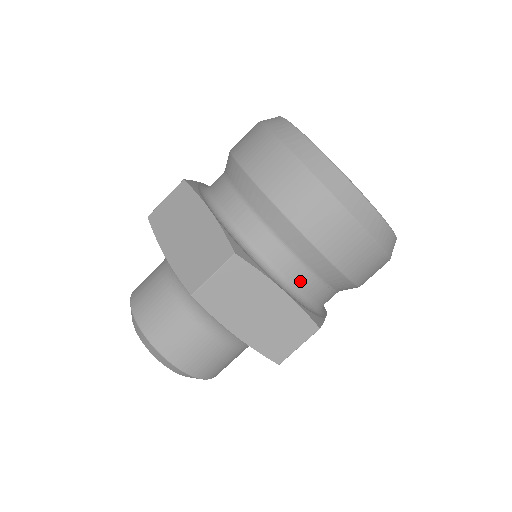
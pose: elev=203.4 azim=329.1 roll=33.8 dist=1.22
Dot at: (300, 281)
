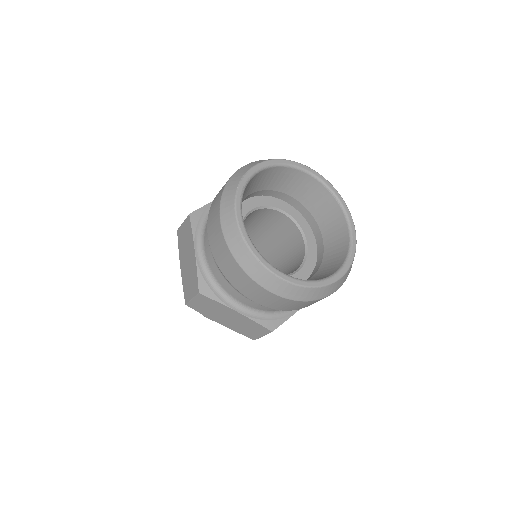
Dot at: (253, 305)
